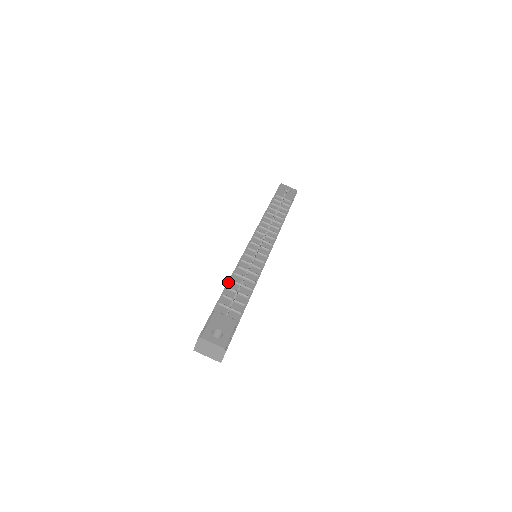
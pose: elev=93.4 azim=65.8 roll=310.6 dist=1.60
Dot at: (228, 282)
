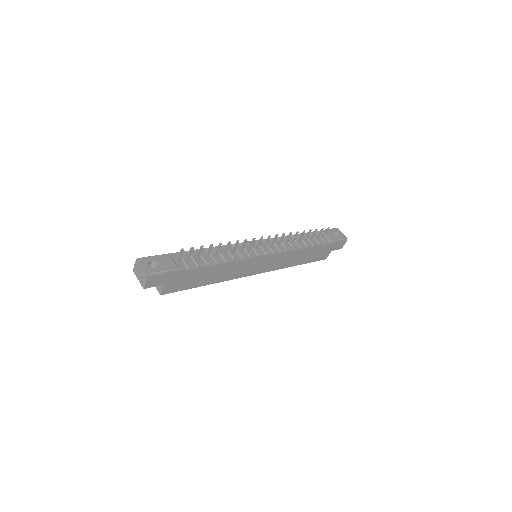
Dot at: (203, 248)
